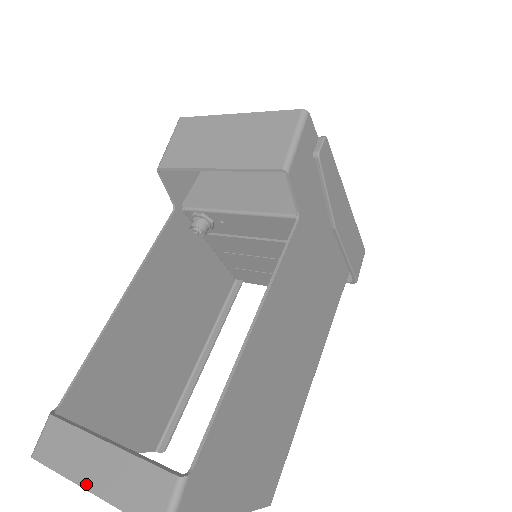
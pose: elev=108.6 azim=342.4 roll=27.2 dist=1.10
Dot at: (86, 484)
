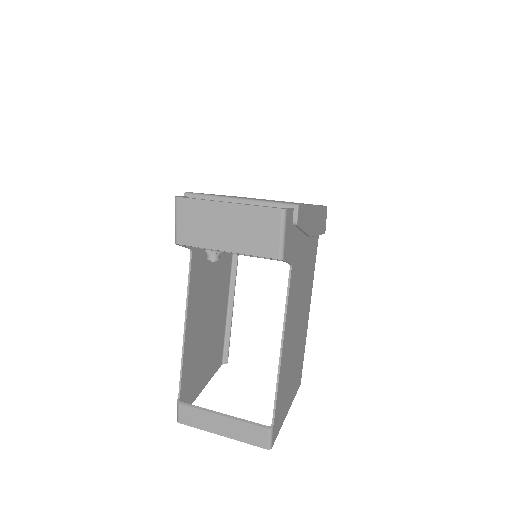
Dot at: (219, 433)
